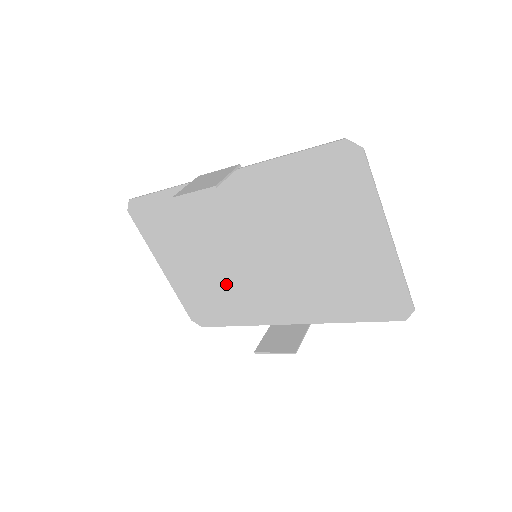
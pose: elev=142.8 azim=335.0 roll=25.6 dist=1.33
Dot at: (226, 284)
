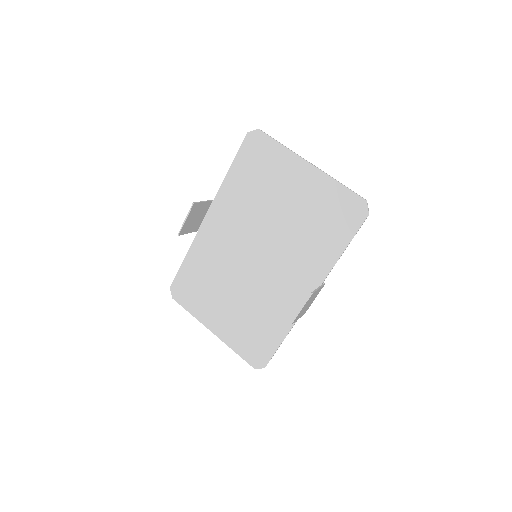
Dot at: (254, 302)
